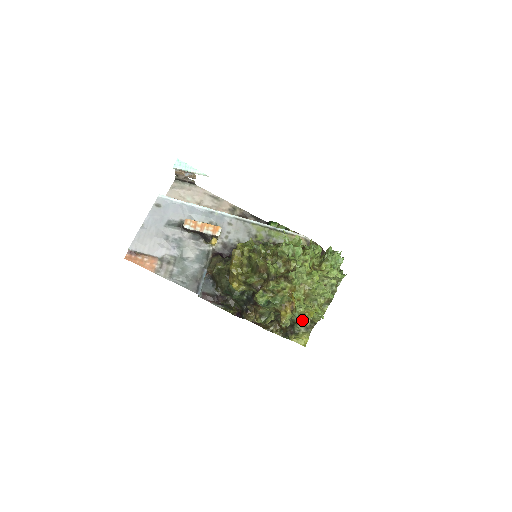
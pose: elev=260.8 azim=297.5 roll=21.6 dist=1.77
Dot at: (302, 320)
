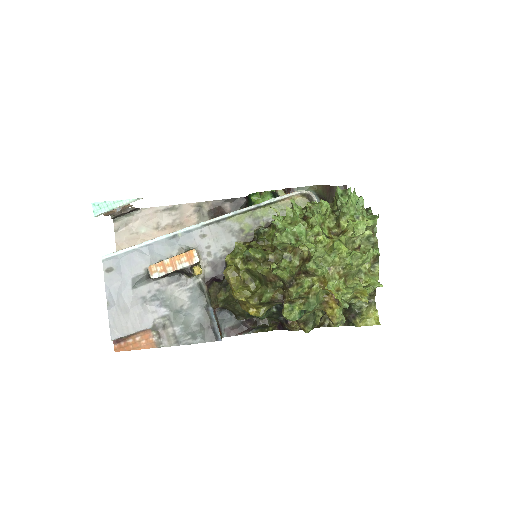
Dot at: occluded
